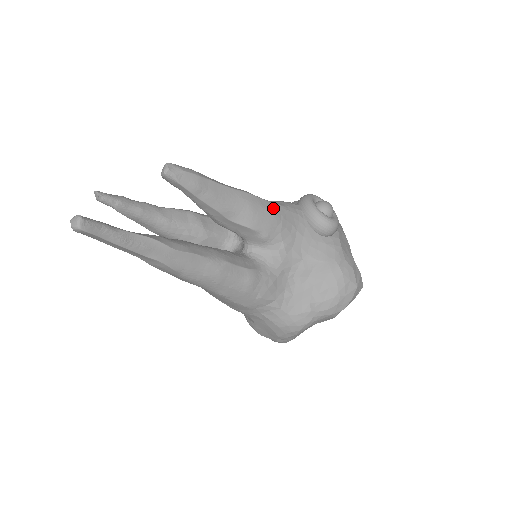
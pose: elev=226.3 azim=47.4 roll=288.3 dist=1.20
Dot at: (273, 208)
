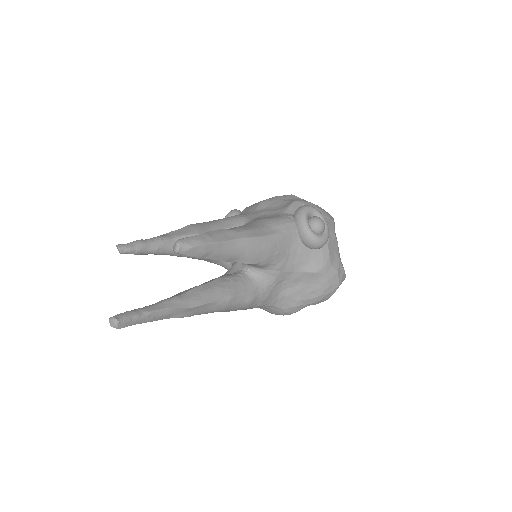
Dot at: (270, 241)
